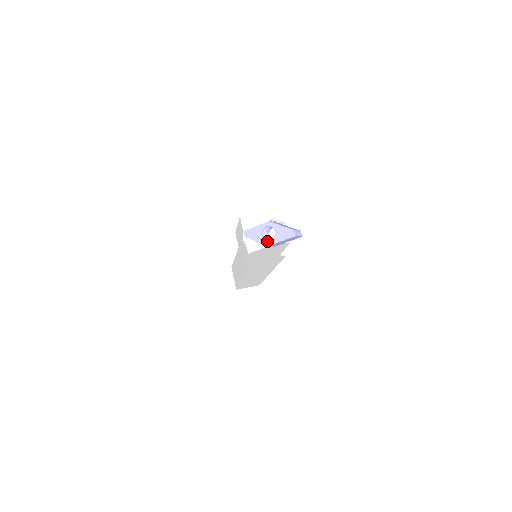
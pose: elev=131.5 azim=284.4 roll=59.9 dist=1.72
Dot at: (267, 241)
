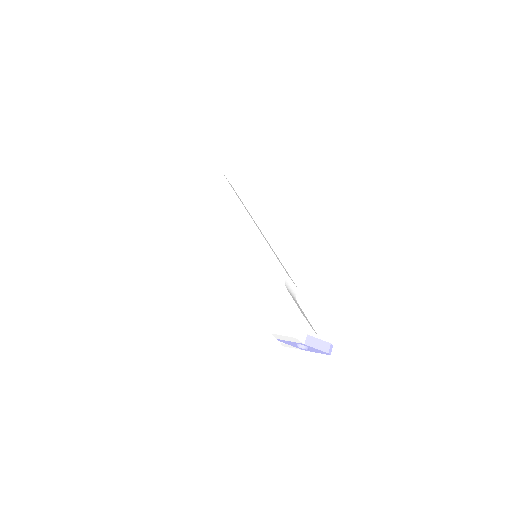
Dot at: (302, 349)
